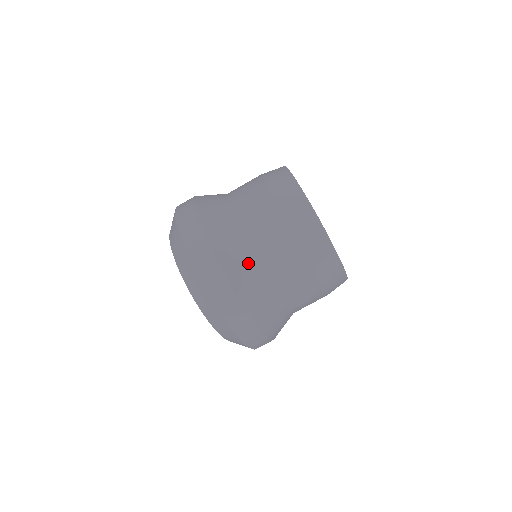
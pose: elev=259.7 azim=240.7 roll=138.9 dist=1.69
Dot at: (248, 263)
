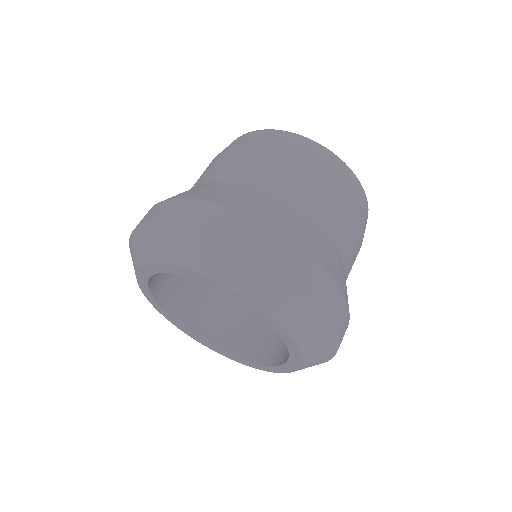
Dot at: occluded
